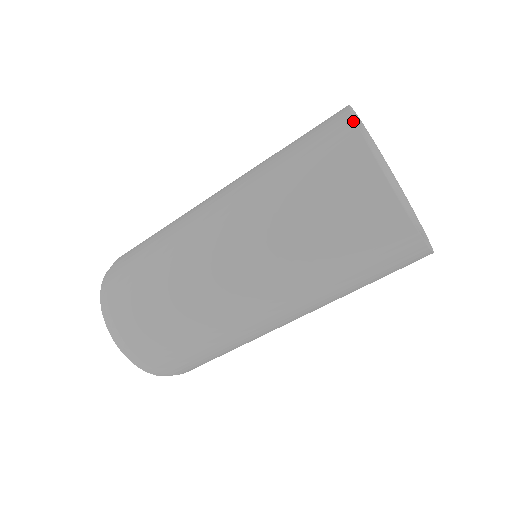
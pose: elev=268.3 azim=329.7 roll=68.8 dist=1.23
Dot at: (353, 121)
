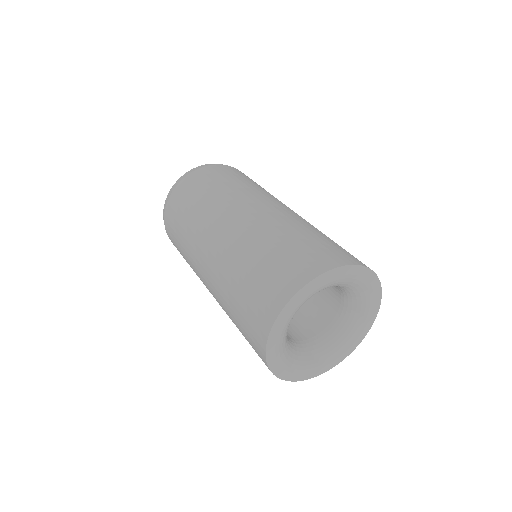
Dot at: (323, 272)
